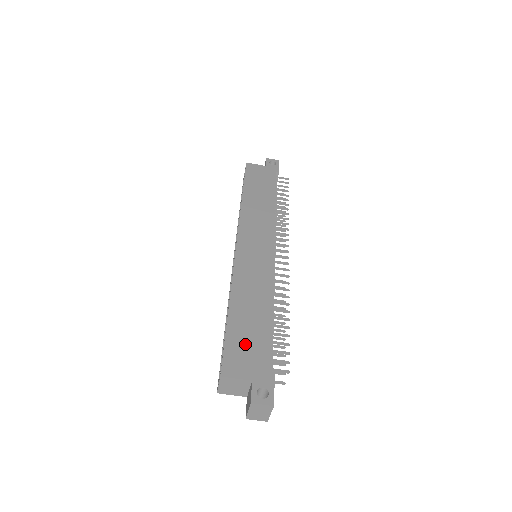
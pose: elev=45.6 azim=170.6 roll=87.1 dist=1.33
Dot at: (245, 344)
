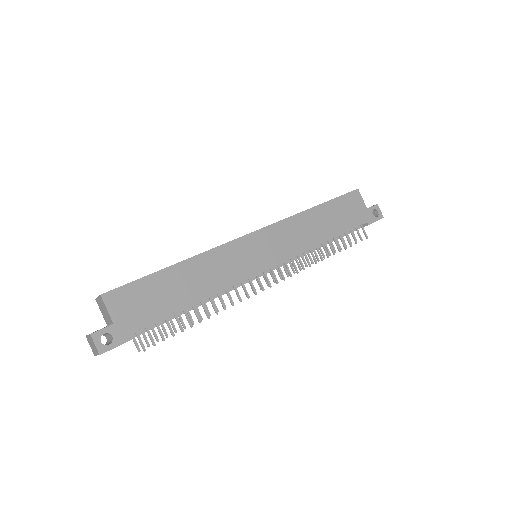
Dot at: (147, 298)
